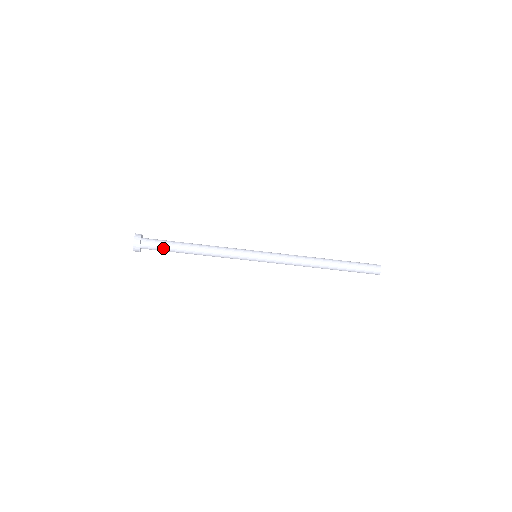
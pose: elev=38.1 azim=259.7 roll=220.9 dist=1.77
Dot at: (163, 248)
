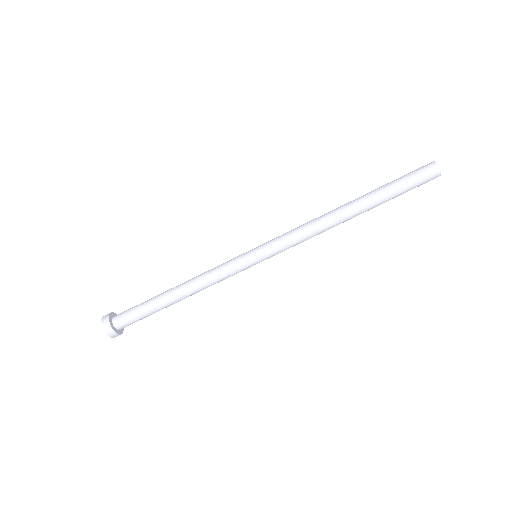
Dot at: (142, 316)
